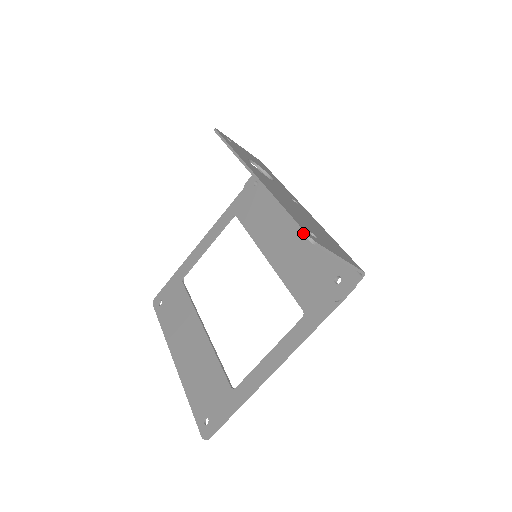
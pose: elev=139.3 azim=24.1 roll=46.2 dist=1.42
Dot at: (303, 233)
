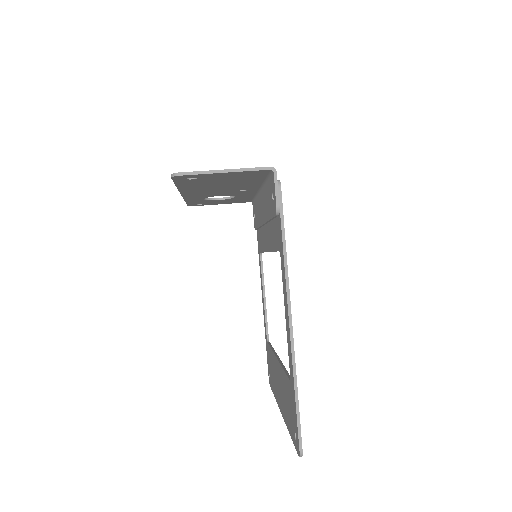
Dot at: (171, 177)
